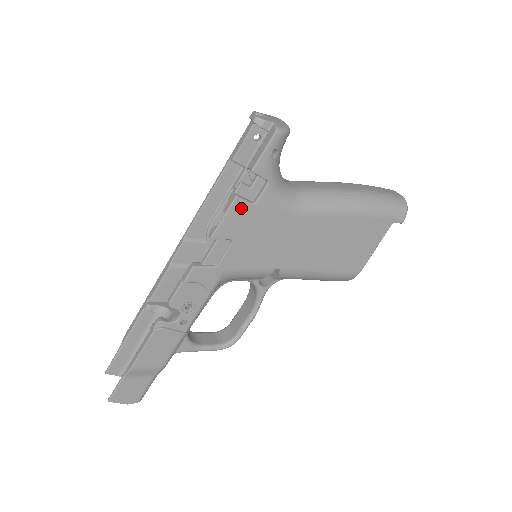
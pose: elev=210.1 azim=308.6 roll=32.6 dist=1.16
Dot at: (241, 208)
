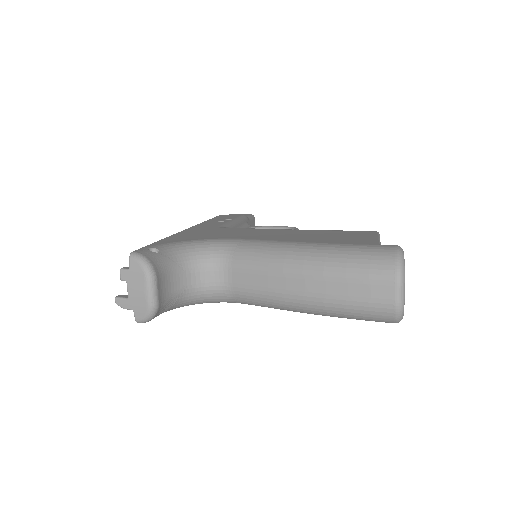
Dot at: occluded
